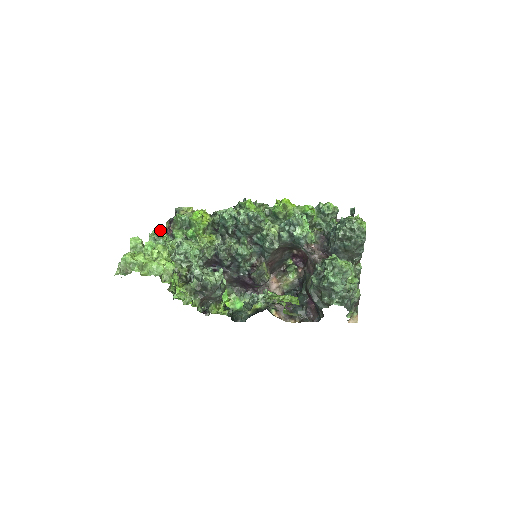
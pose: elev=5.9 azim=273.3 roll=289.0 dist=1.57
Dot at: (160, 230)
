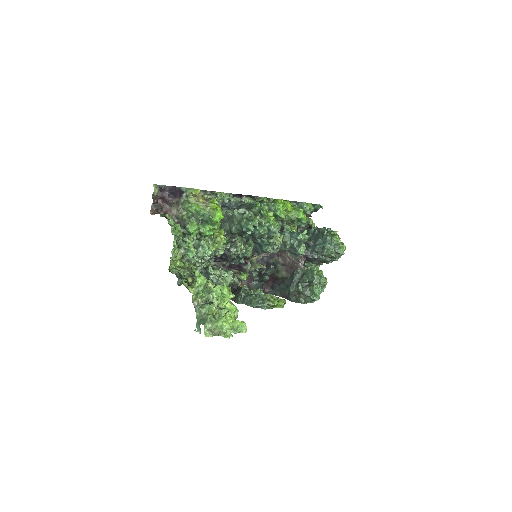
Dot at: (174, 222)
